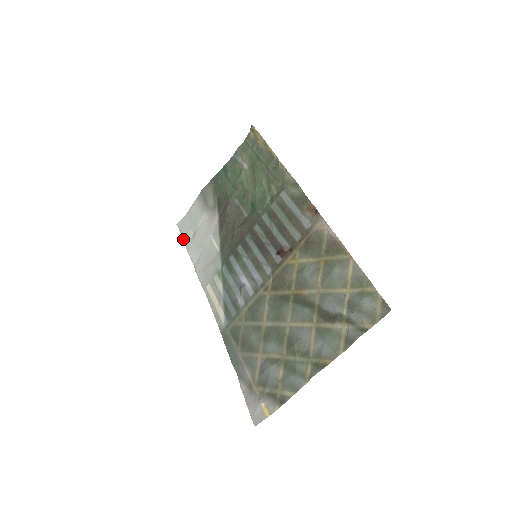
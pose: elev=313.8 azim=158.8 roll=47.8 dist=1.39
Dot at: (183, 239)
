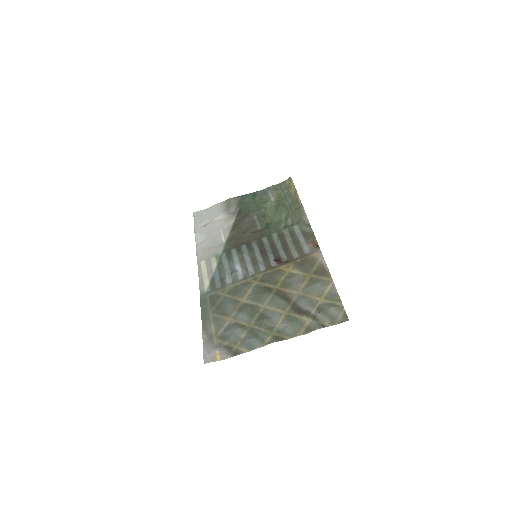
Dot at: (194, 224)
